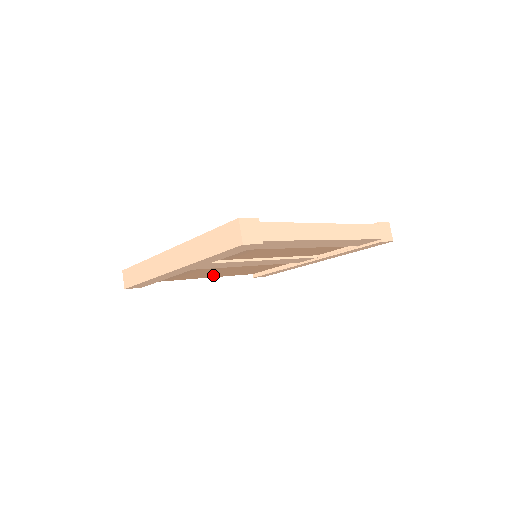
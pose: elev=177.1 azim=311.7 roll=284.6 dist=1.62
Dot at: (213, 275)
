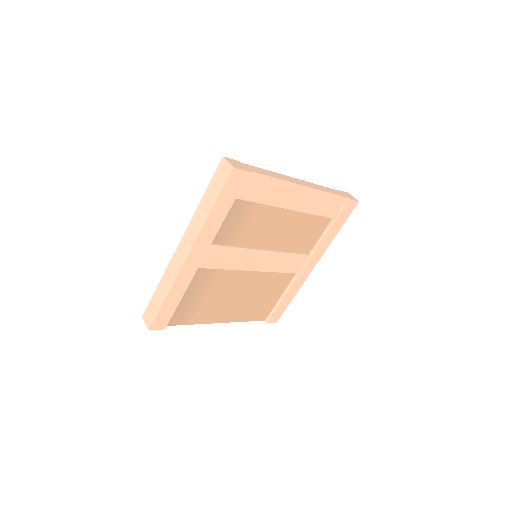
Dot at: (228, 313)
